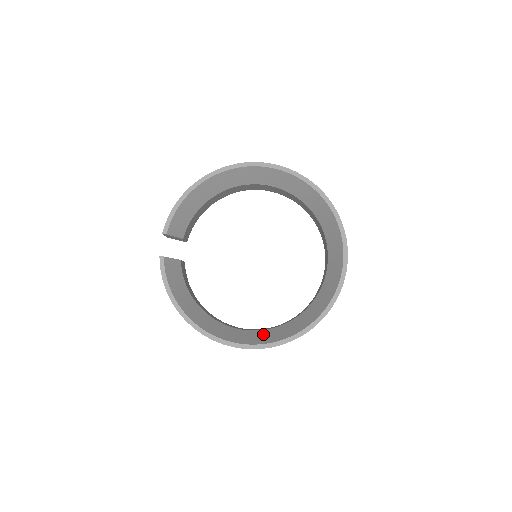
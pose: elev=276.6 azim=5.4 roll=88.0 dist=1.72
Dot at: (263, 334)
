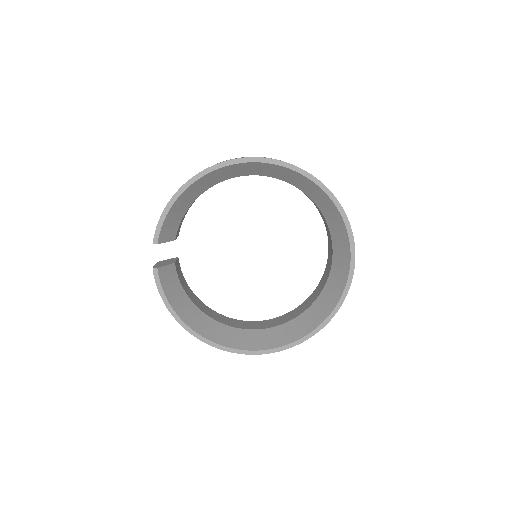
Dot at: (266, 335)
